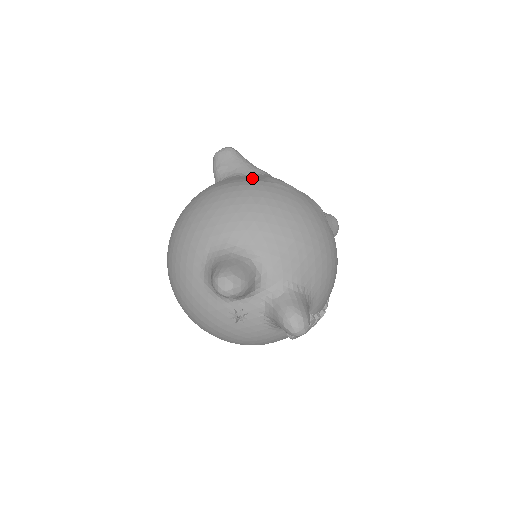
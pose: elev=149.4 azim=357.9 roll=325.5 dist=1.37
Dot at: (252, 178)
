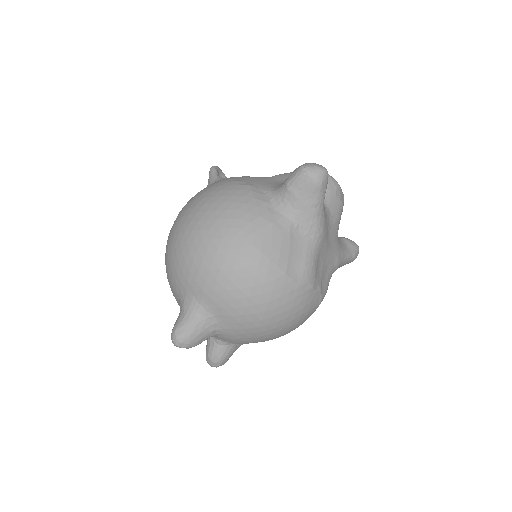
Dot at: (291, 256)
